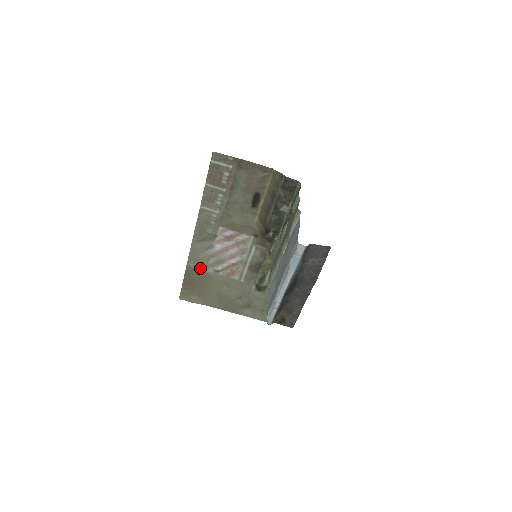
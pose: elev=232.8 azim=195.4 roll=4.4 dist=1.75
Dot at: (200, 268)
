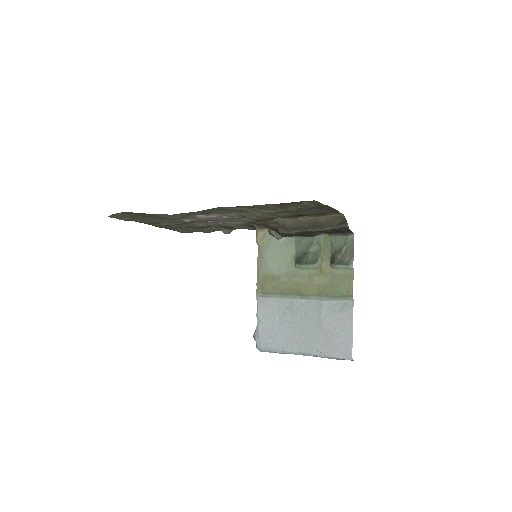
Dot at: occluded
